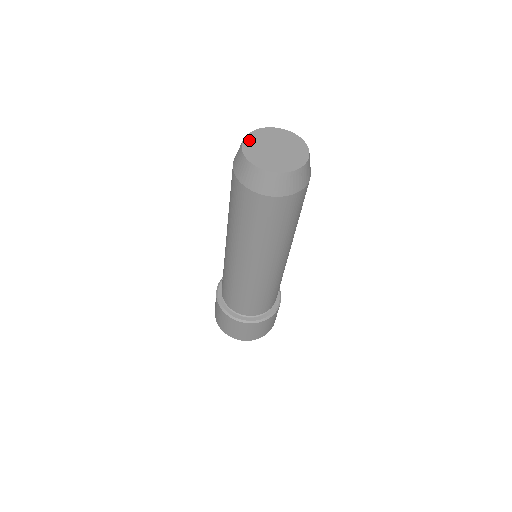
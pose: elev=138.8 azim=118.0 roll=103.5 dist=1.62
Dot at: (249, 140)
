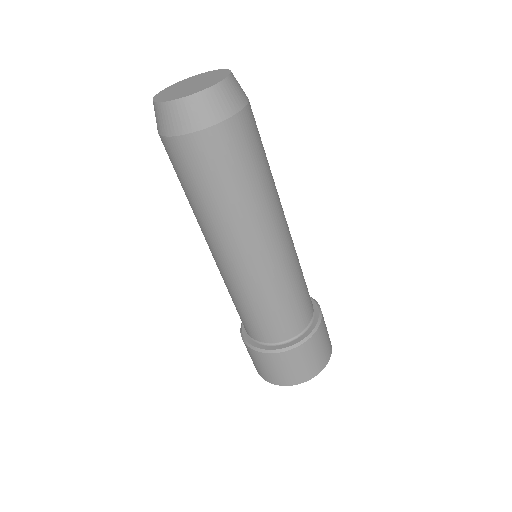
Dot at: (182, 81)
